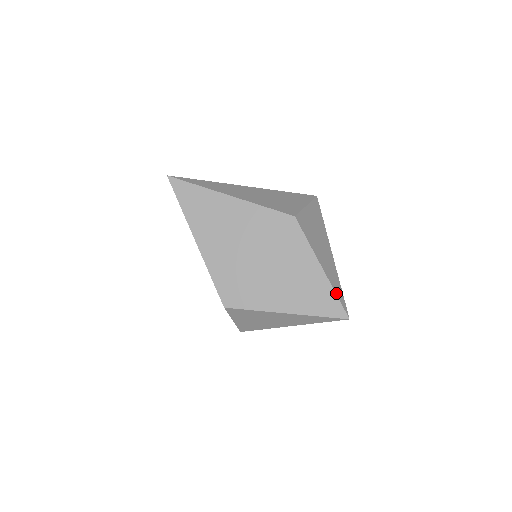
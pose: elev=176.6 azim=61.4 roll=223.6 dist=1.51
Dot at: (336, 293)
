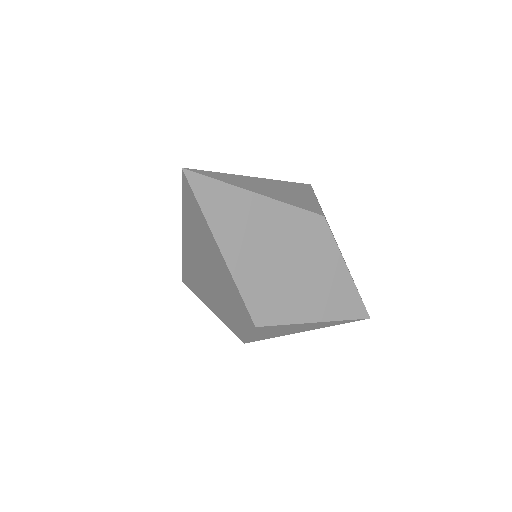
Dot at: (359, 294)
